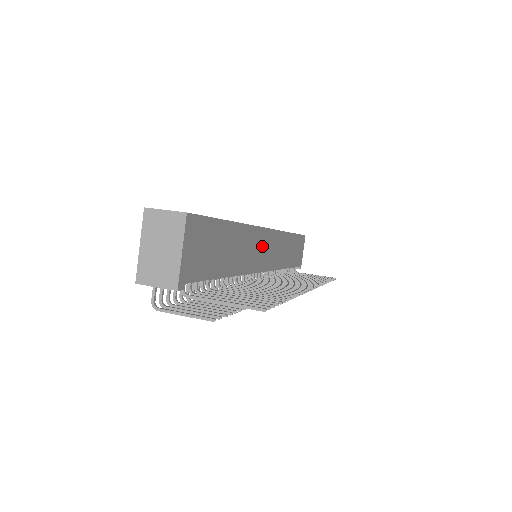
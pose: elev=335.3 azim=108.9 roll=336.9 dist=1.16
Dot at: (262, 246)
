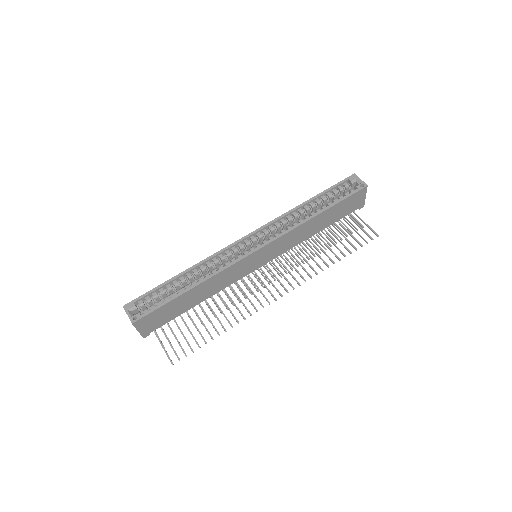
Dot at: (248, 263)
